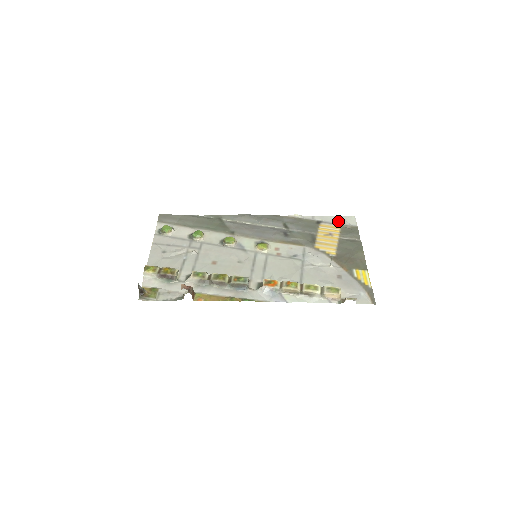
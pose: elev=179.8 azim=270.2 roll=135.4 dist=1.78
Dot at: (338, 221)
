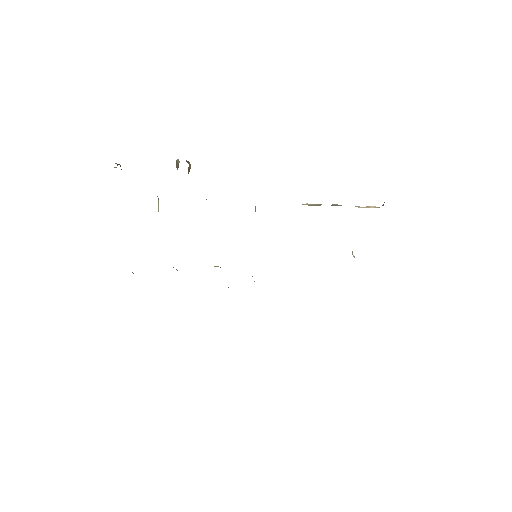
Dot at: occluded
